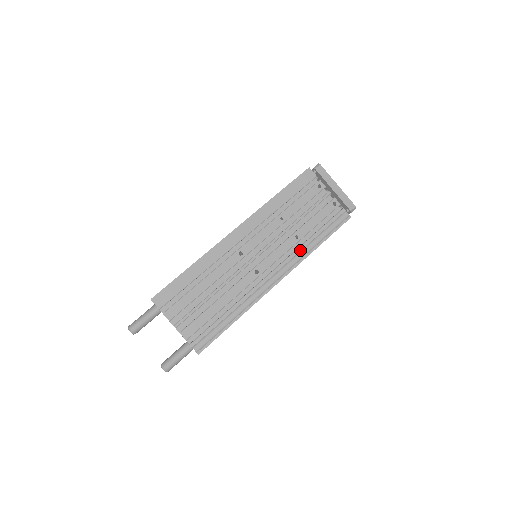
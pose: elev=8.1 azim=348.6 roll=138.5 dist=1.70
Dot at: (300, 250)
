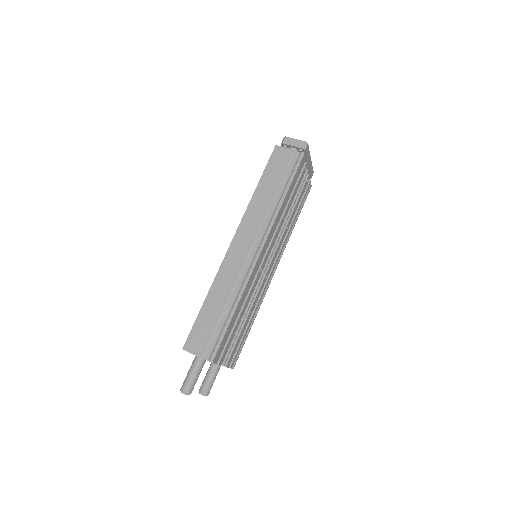
Dot at: occluded
